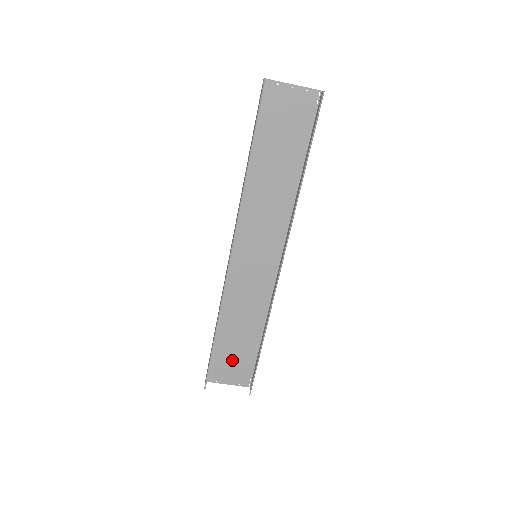
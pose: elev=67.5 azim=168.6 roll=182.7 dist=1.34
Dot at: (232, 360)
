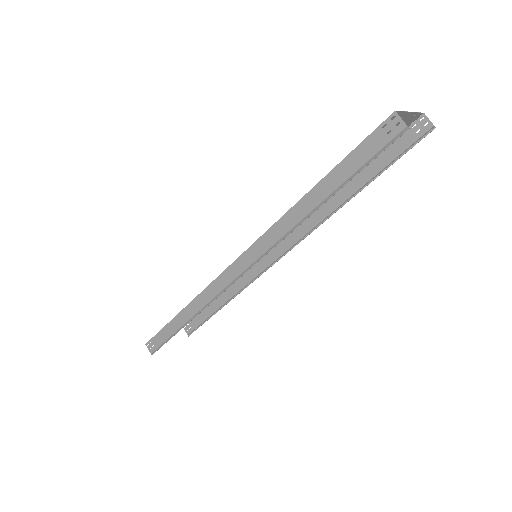
Dot at: occluded
